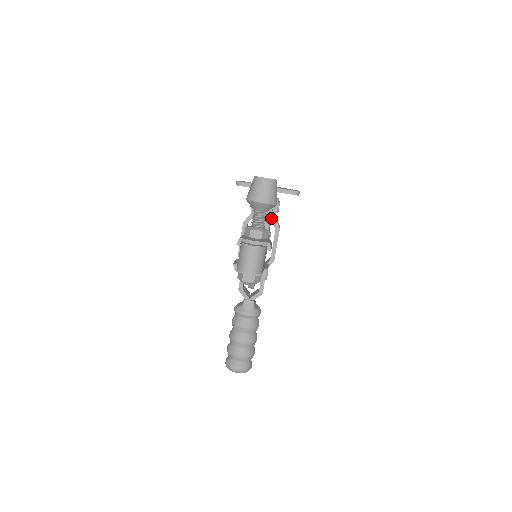
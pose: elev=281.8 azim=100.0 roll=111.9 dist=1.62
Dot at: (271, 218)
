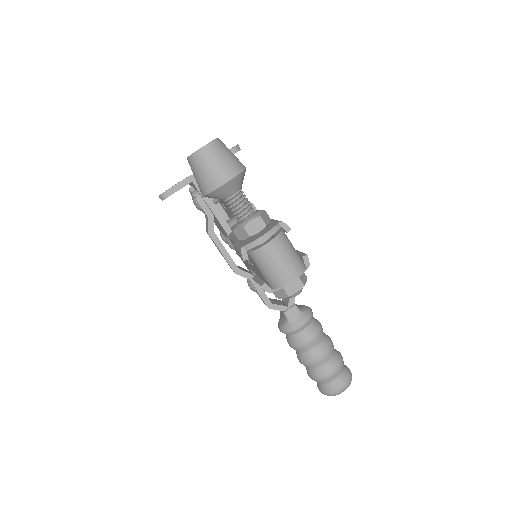
Dot at: occluded
